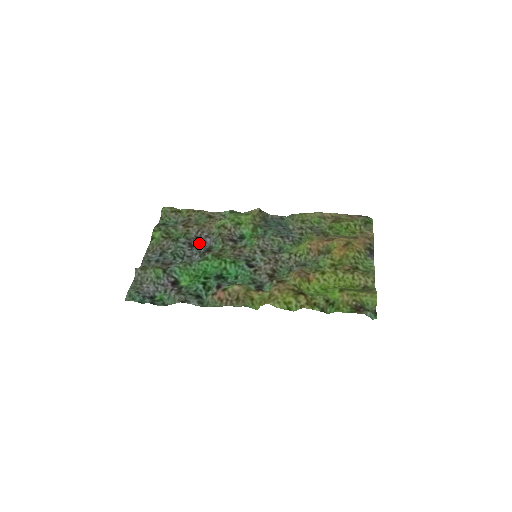
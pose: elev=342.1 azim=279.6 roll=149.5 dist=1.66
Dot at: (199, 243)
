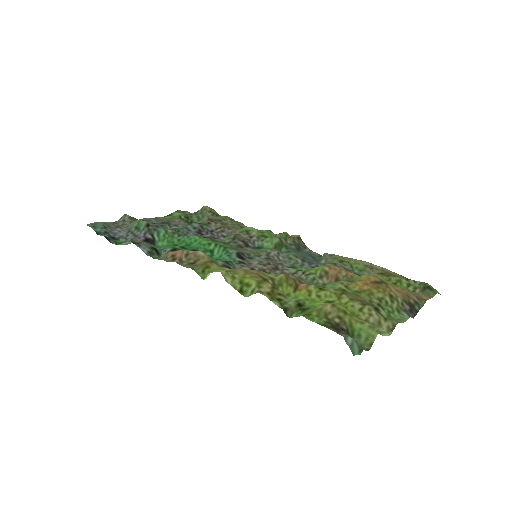
Dot at: occluded
